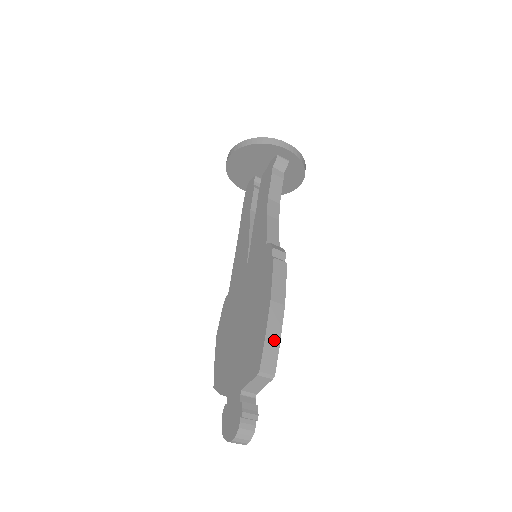
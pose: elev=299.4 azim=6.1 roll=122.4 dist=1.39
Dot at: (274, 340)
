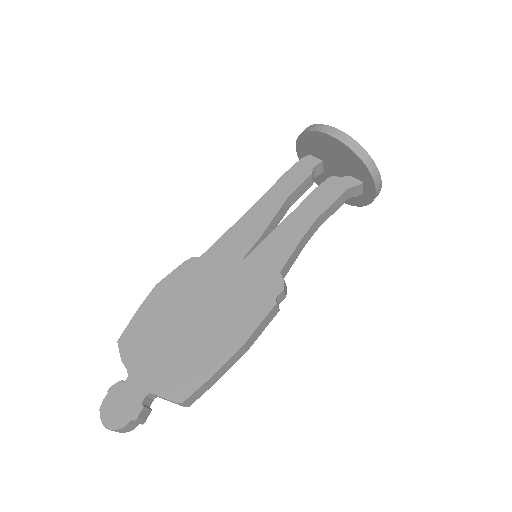
Dot at: (215, 380)
